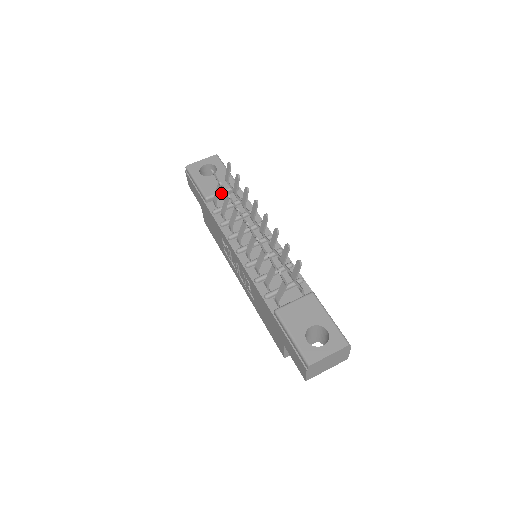
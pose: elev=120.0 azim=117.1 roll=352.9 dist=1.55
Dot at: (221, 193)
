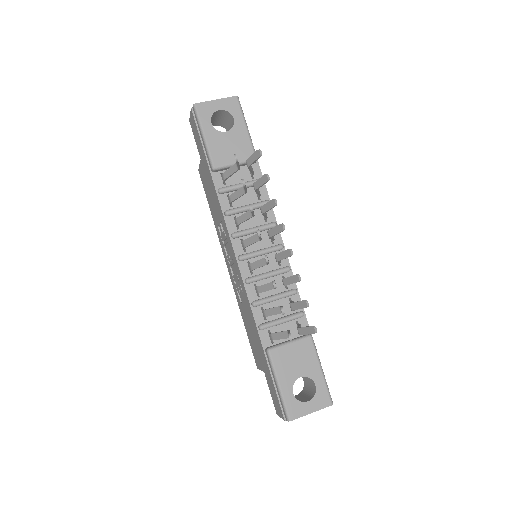
Dot at: occluded
